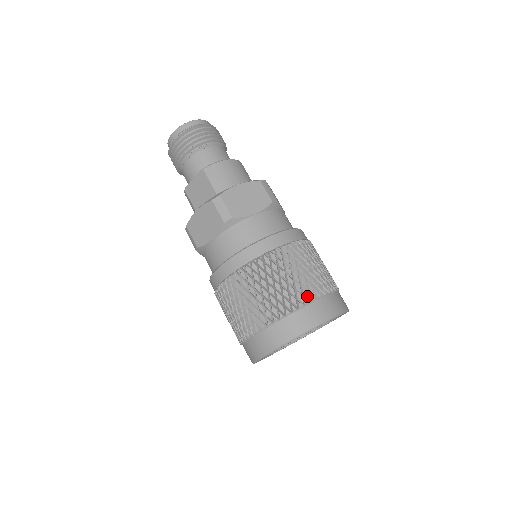
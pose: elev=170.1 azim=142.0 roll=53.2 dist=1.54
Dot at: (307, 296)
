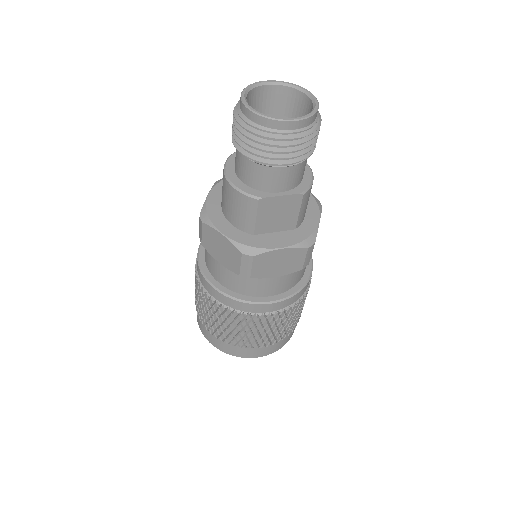
Dot at: occluded
